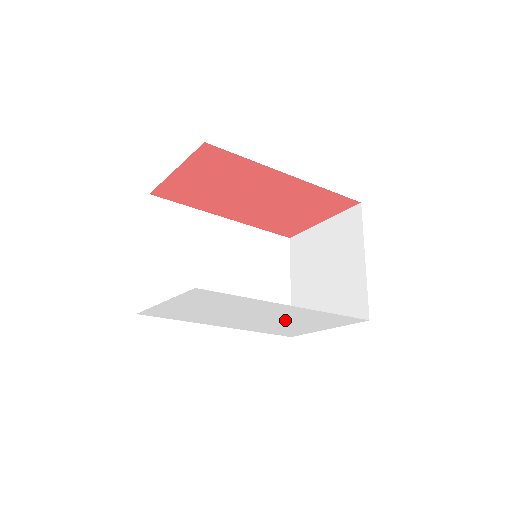
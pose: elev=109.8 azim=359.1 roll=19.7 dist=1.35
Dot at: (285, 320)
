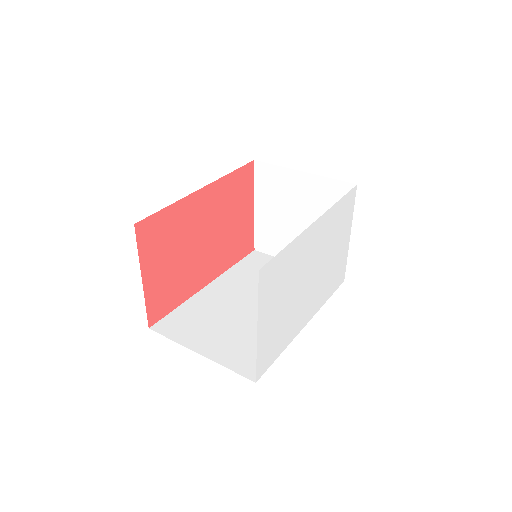
Dot at: (326, 254)
